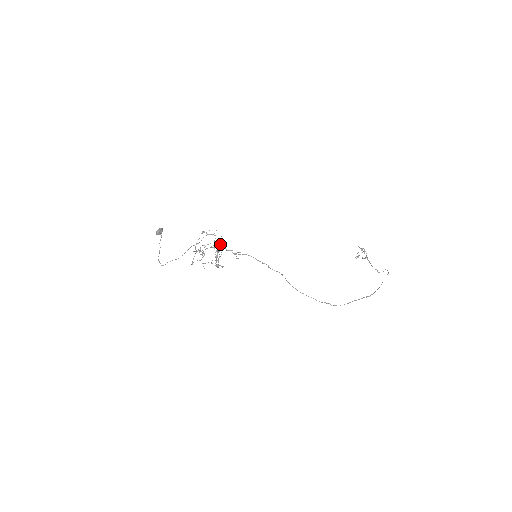
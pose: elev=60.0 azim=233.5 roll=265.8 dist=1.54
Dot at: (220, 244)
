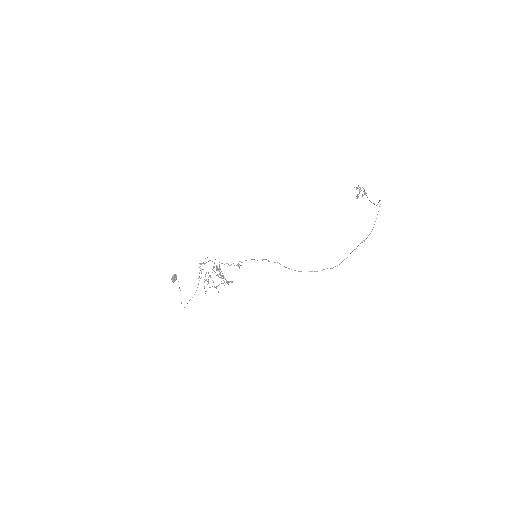
Dot at: (217, 267)
